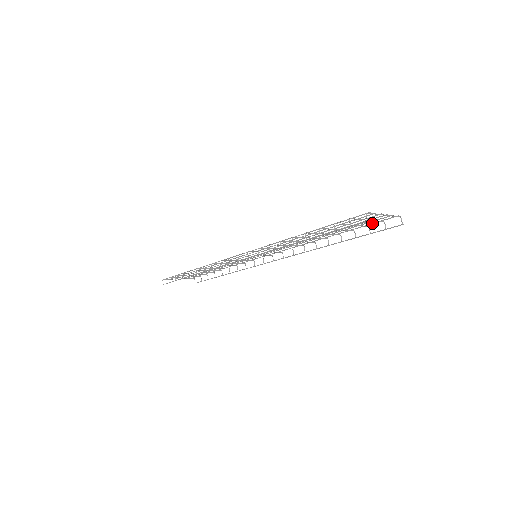
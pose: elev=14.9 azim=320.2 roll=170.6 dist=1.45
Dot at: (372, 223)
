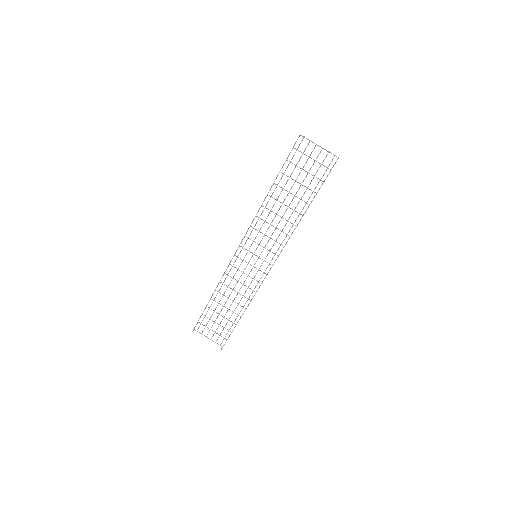
Dot at: (323, 174)
